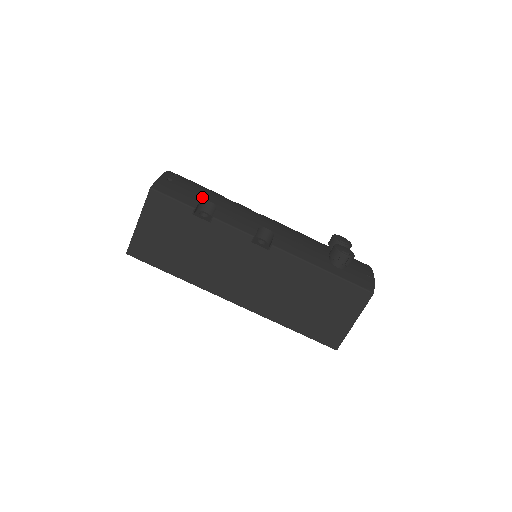
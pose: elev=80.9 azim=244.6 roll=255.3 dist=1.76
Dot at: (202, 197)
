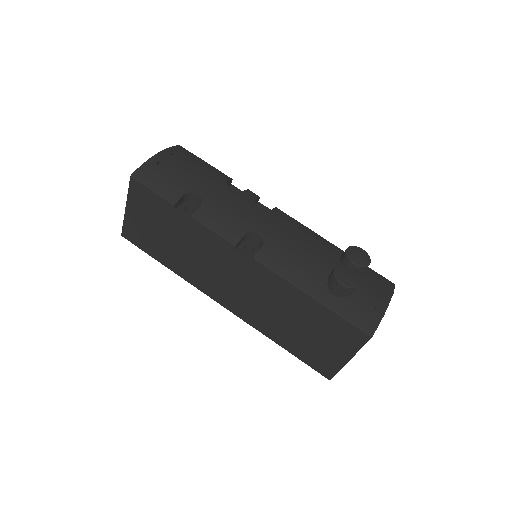
Dot at: (190, 188)
